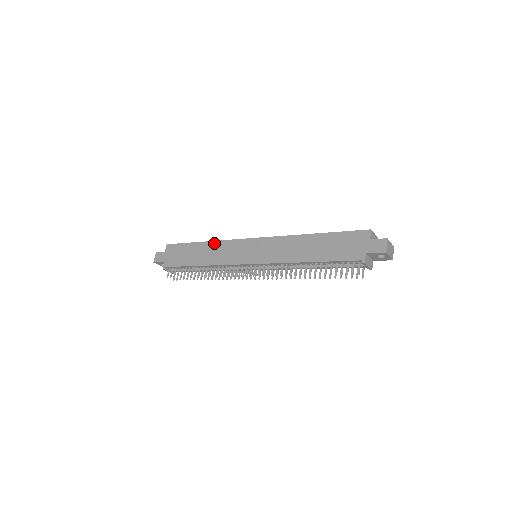
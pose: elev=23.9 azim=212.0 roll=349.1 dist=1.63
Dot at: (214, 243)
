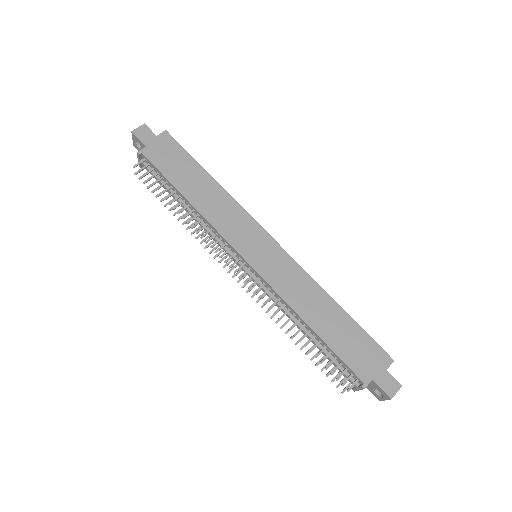
Dot at: (225, 194)
